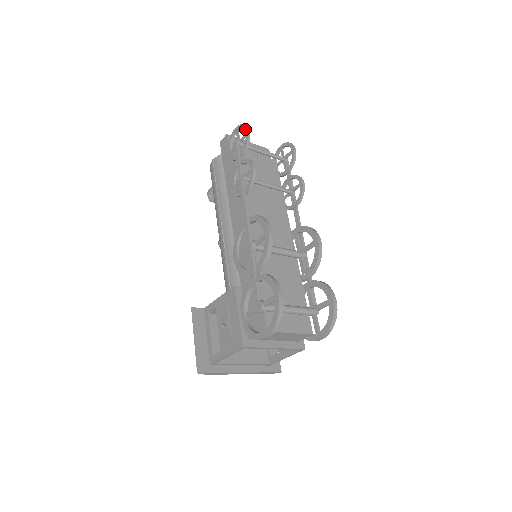
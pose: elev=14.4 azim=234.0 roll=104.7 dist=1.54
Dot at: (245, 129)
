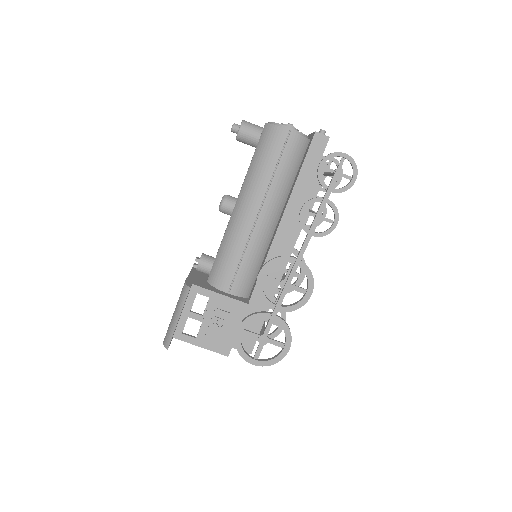
Dot at: (355, 175)
